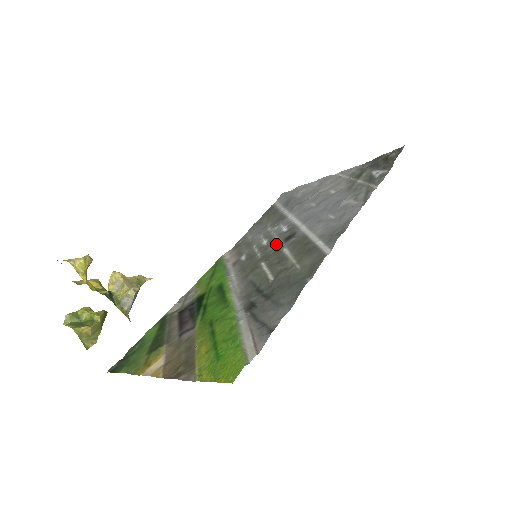
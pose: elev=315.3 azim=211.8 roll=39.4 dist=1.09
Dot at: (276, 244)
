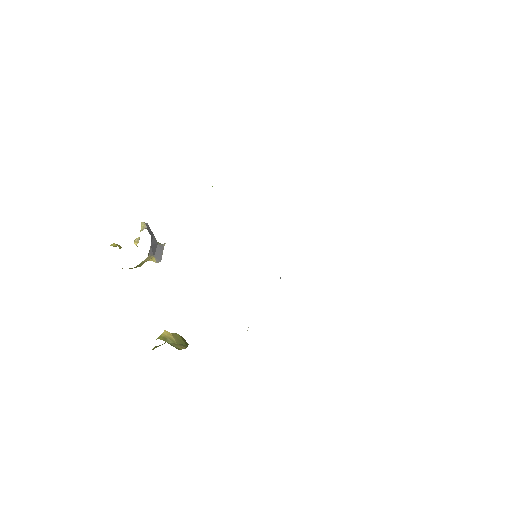
Dot at: occluded
